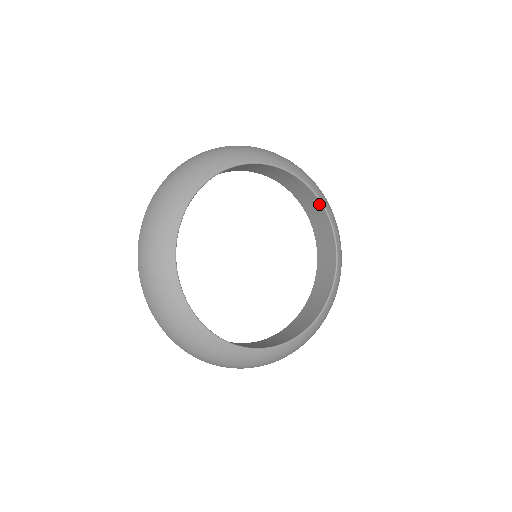
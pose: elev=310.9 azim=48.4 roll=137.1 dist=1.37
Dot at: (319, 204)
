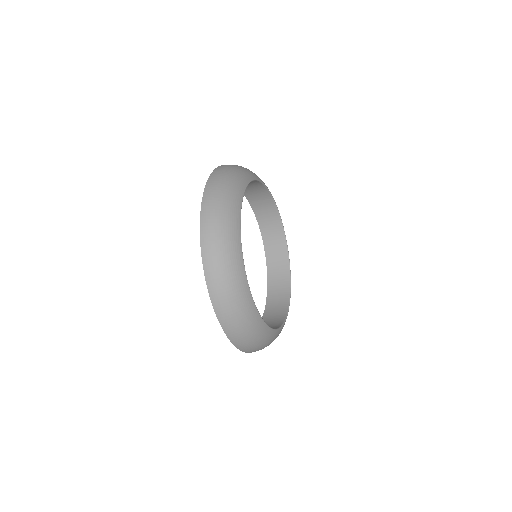
Dot at: (265, 191)
